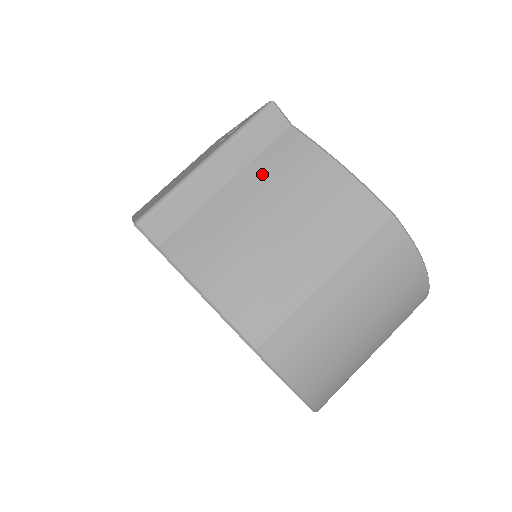
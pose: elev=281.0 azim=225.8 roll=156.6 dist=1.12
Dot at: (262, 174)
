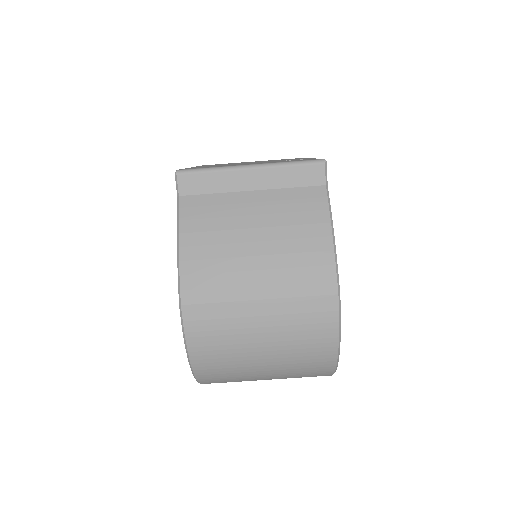
Dot at: (279, 202)
